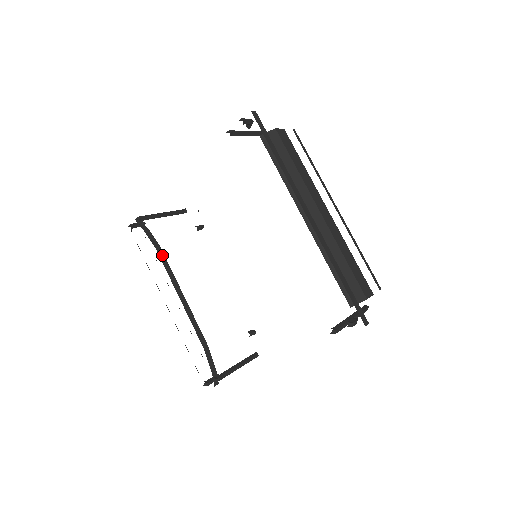
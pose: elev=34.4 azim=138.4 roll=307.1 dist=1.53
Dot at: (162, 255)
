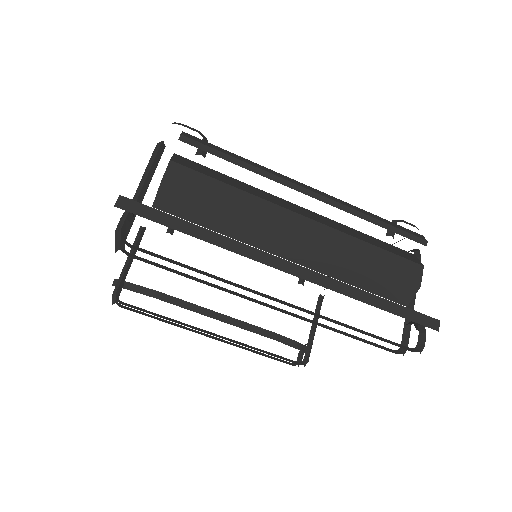
Dot at: (166, 297)
